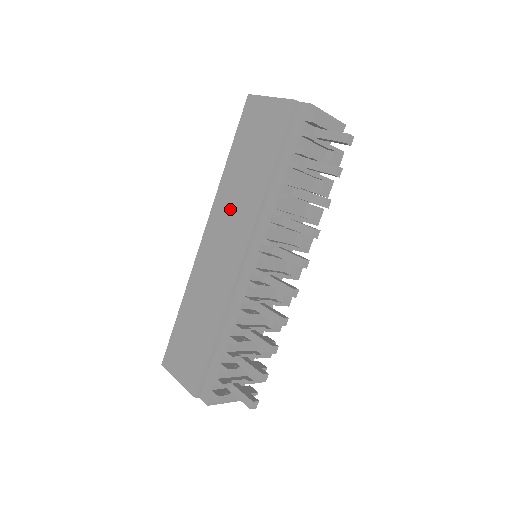
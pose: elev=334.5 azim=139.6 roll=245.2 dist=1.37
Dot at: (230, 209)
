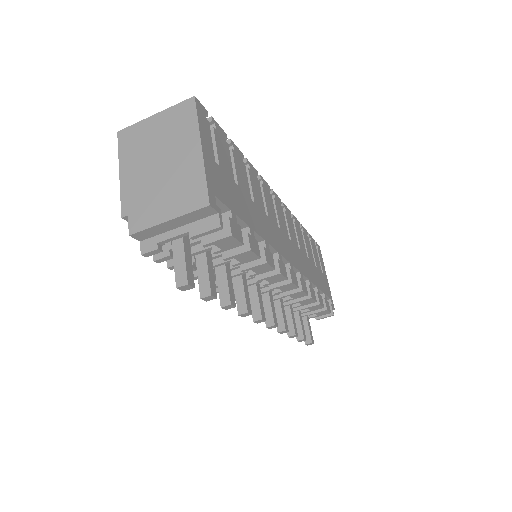
Dot at: occluded
